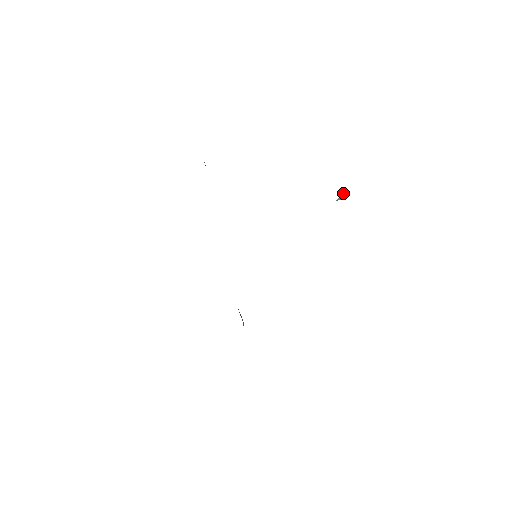
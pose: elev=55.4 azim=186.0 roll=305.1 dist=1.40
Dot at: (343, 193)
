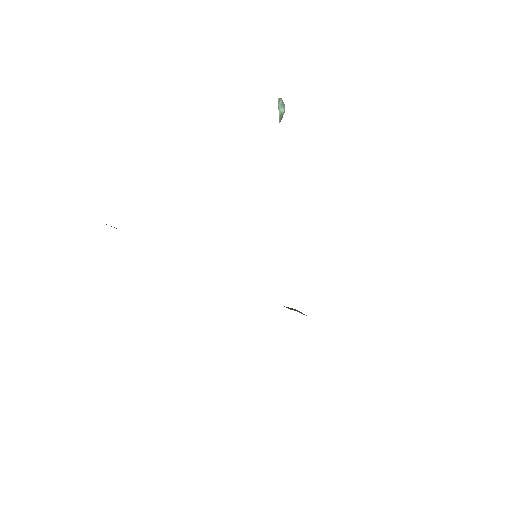
Dot at: (278, 107)
